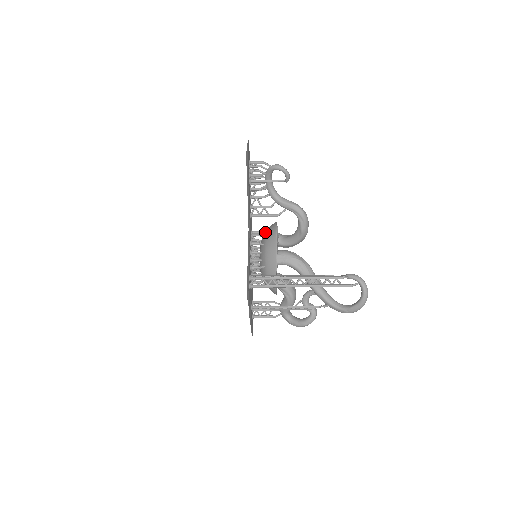
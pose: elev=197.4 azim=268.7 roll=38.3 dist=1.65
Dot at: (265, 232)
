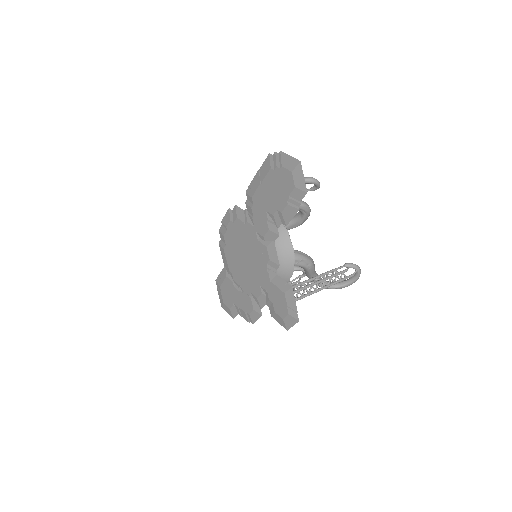
Dot at: occluded
